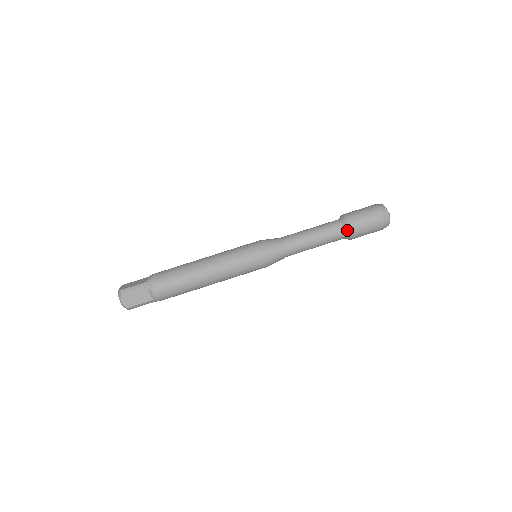
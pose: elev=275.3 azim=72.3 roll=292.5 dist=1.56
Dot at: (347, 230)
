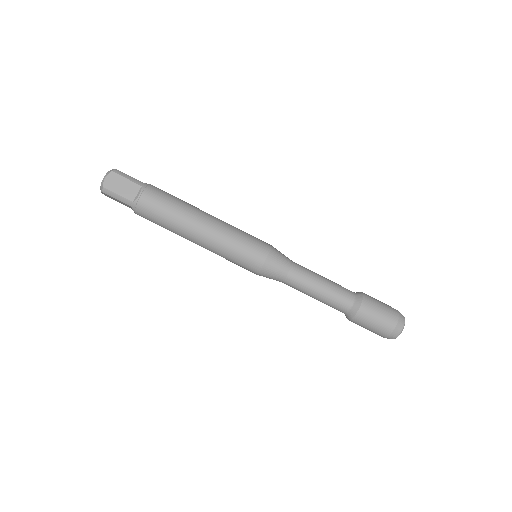
Dot at: (357, 304)
